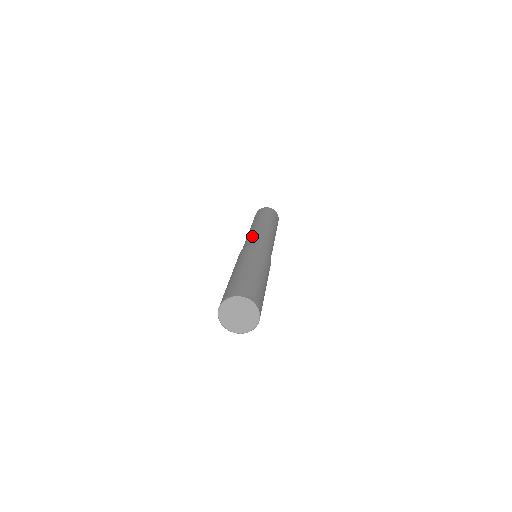
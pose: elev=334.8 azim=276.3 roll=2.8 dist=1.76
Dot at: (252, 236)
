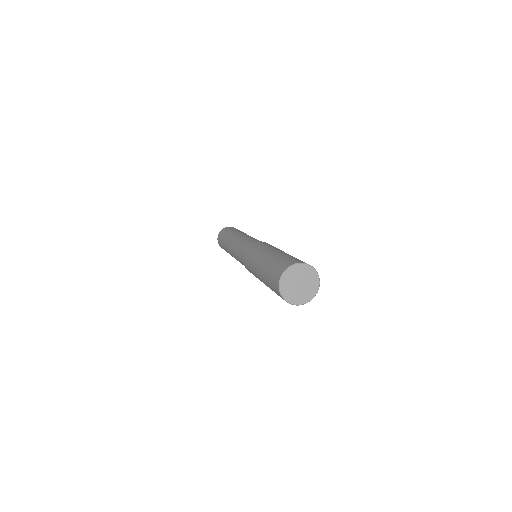
Dot at: (247, 239)
